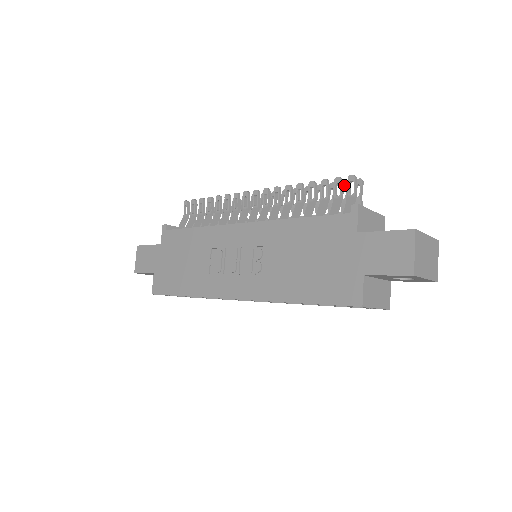
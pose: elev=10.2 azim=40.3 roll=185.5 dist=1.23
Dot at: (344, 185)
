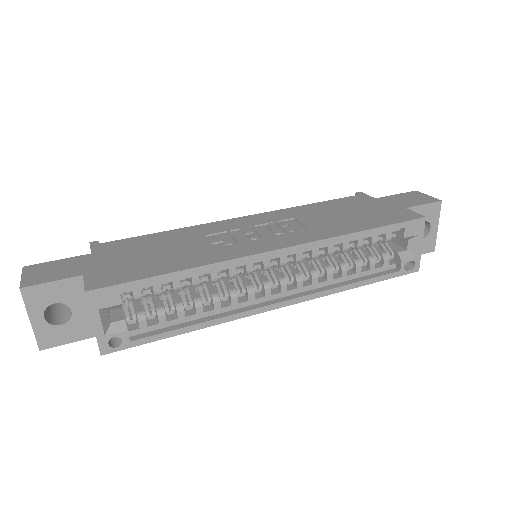
Dot at: occluded
